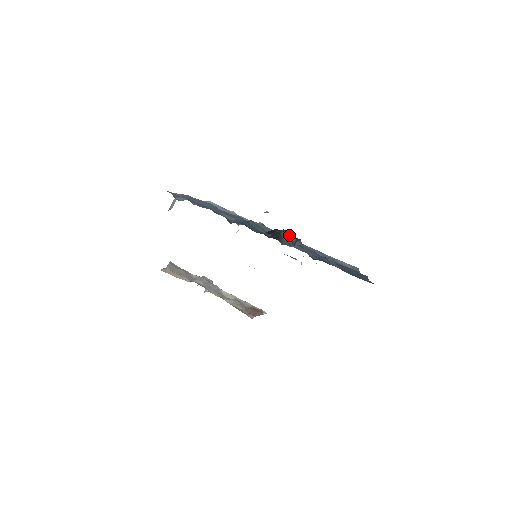
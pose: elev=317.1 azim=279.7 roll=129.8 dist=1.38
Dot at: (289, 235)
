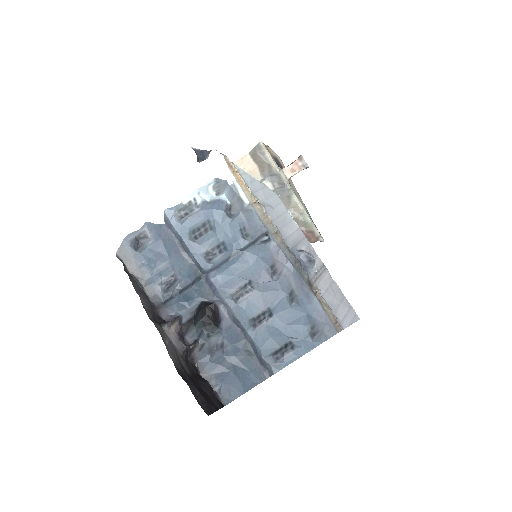
Dot at: (206, 325)
